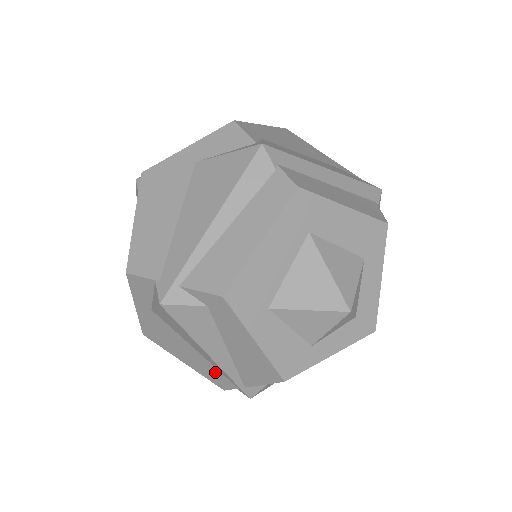
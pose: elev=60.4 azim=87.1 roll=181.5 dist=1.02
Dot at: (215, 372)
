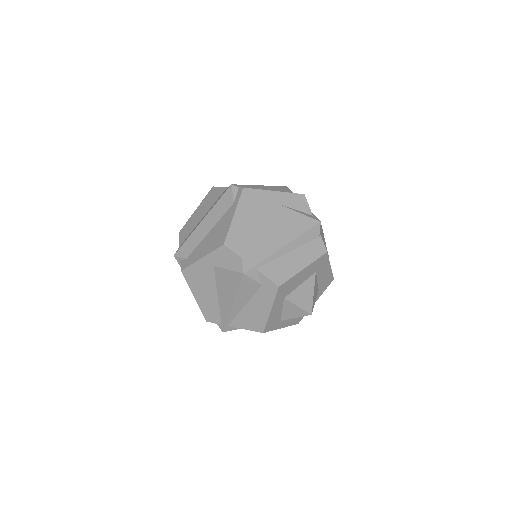
Dot at: (215, 311)
